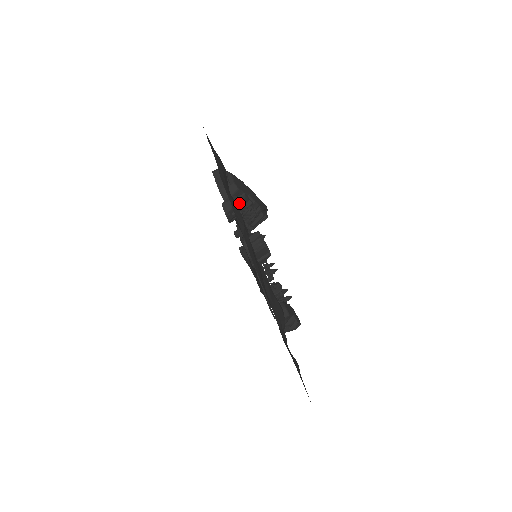
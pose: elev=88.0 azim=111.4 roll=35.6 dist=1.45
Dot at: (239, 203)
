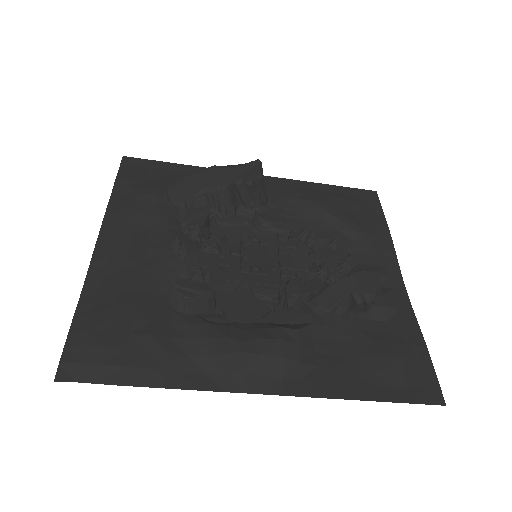
Dot at: (184, 226)
